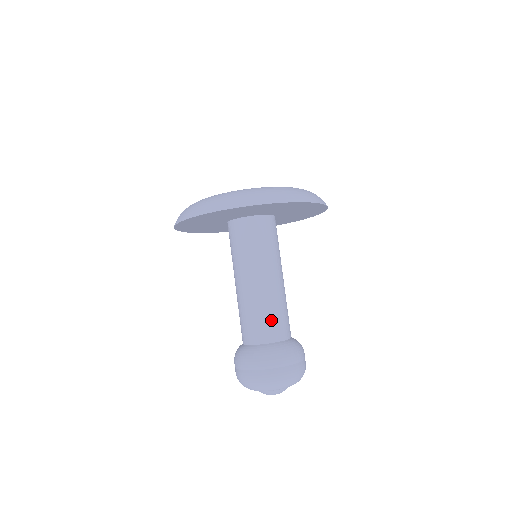
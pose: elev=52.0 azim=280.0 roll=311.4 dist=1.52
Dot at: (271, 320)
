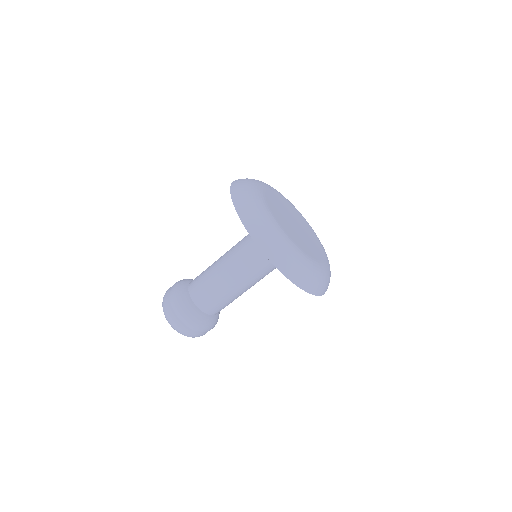
Dot at: (217, 302)
